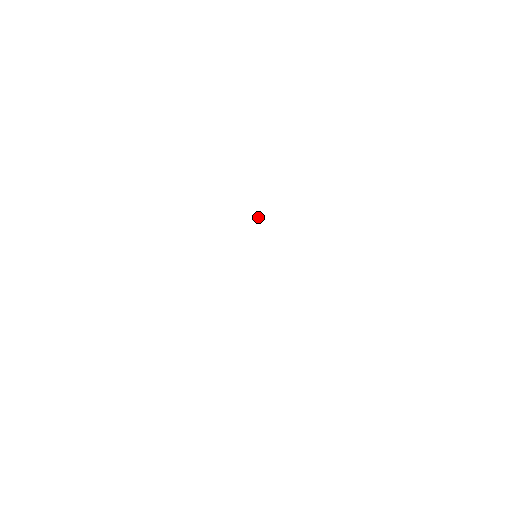
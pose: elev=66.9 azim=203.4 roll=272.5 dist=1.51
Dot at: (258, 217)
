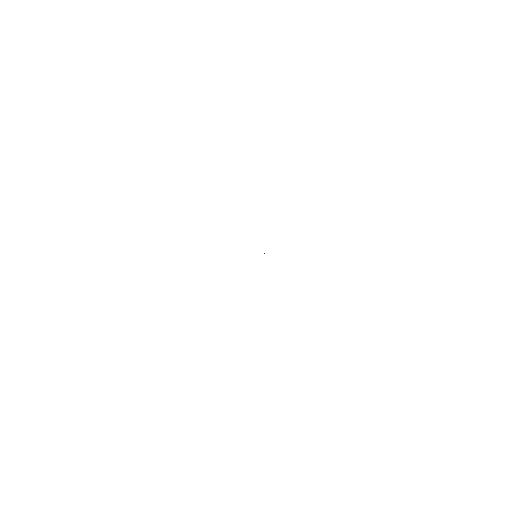
Dot at: occluded
